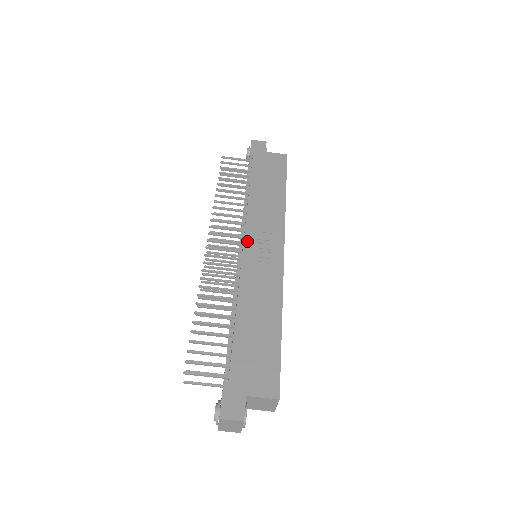
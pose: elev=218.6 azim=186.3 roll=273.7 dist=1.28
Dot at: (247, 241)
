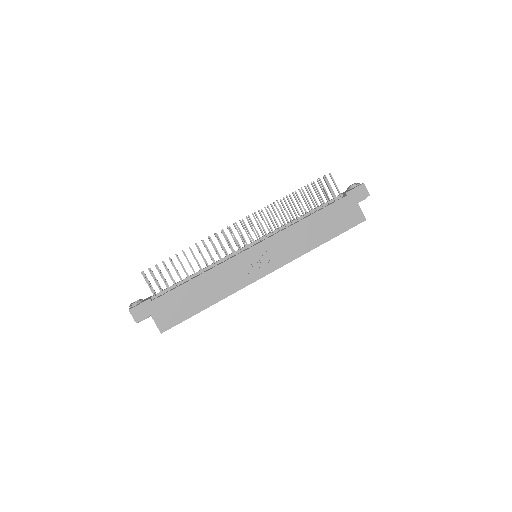
Dot at: (258, 246)
